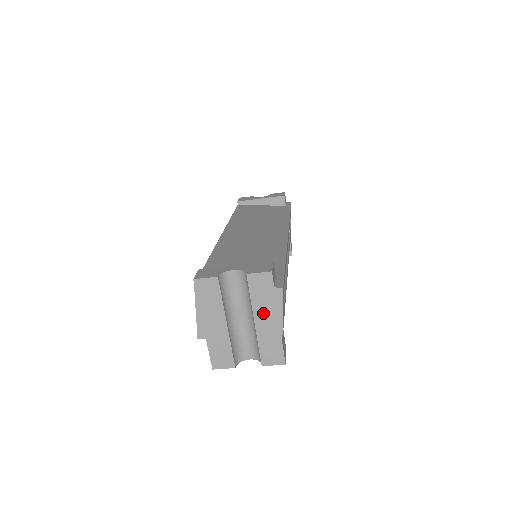
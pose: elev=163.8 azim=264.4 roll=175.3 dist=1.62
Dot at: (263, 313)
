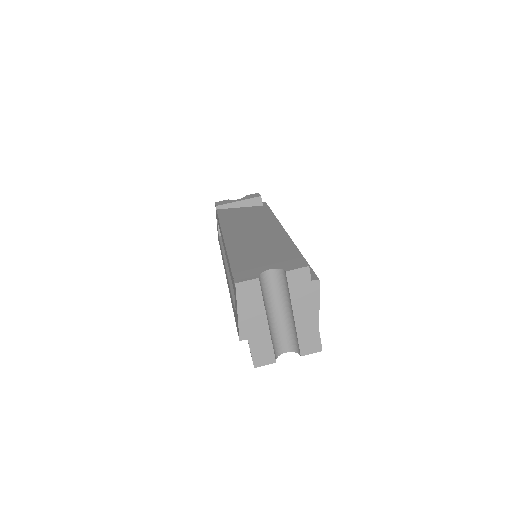
Dot at: (301, 306)
